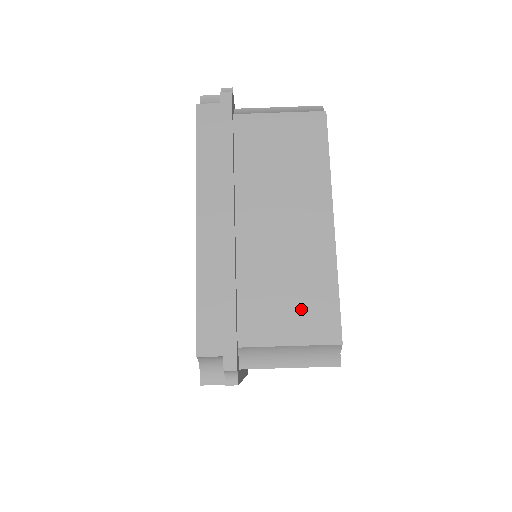
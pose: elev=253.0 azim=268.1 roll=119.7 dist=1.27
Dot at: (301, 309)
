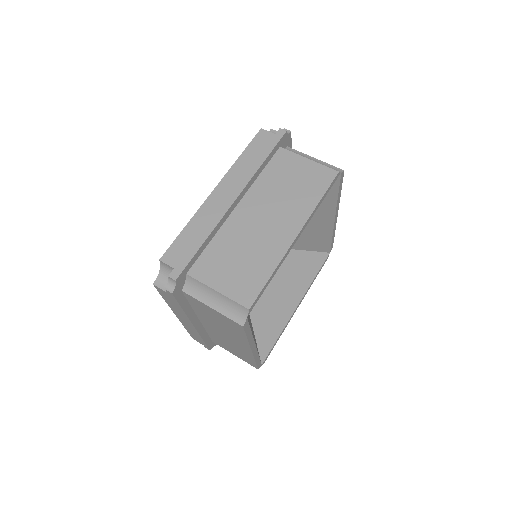
Dot at: occluded
